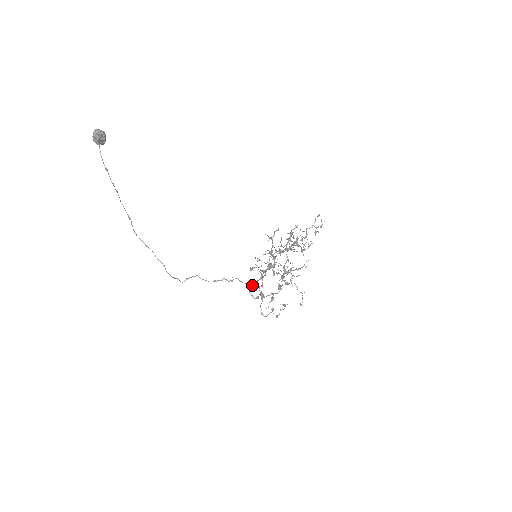
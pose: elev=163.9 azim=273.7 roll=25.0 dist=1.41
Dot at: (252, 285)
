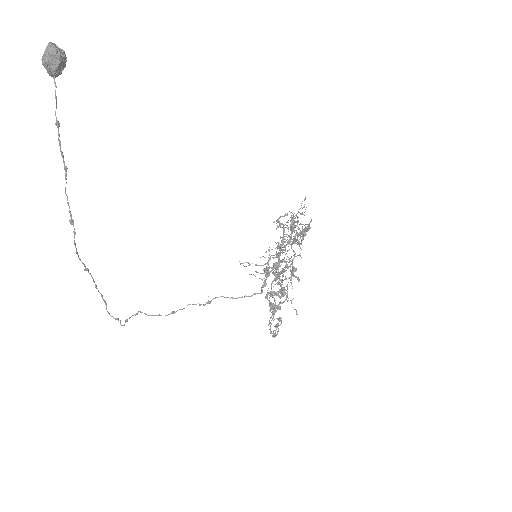
Dot at: (273, 291)
